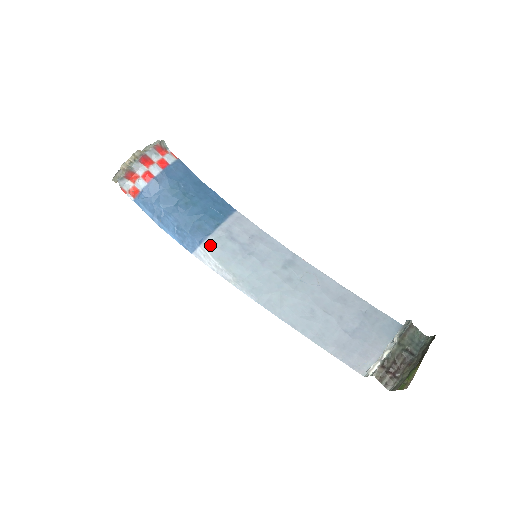
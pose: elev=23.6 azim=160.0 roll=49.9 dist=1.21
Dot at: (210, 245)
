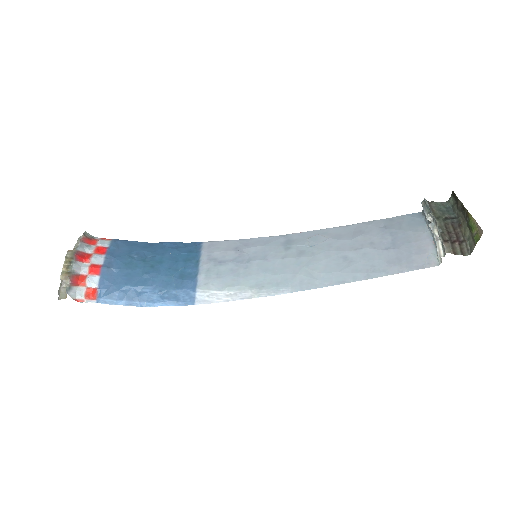
Dot at: (206, 283)
